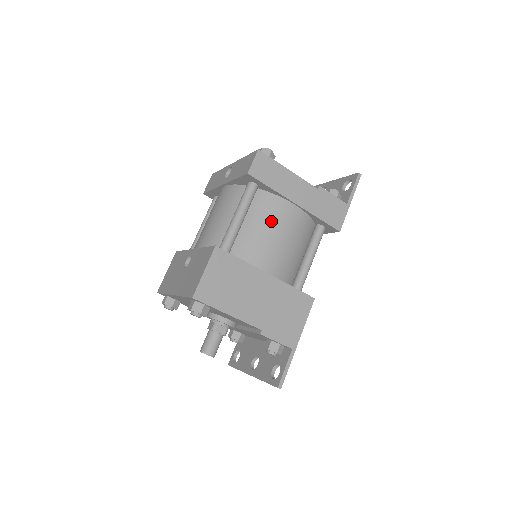
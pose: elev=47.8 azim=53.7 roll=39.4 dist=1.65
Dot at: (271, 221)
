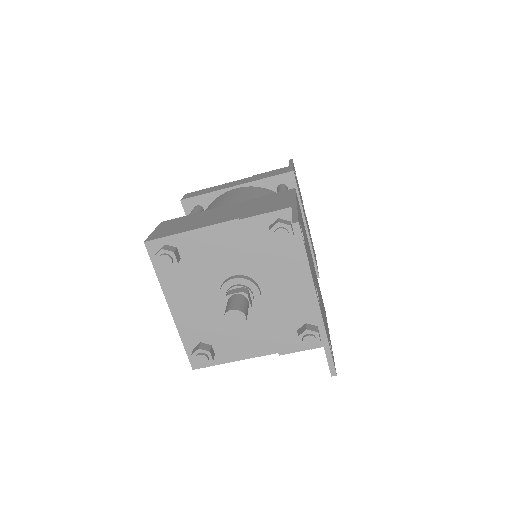
Dot at: (218, 201)
